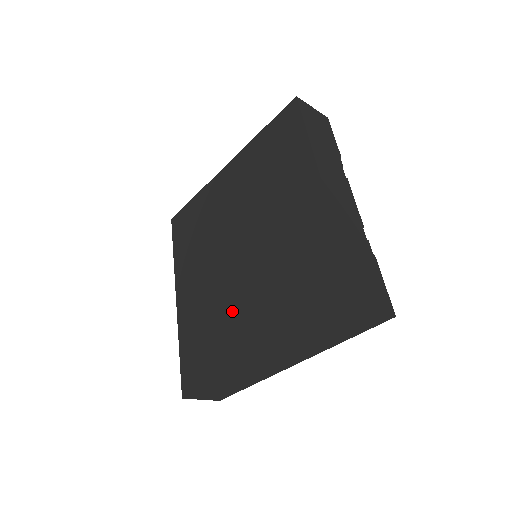
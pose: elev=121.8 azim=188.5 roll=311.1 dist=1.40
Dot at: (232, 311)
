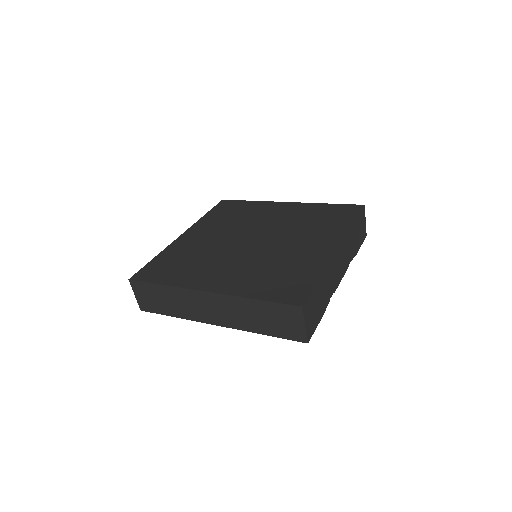
Dot at: (216, 262)
